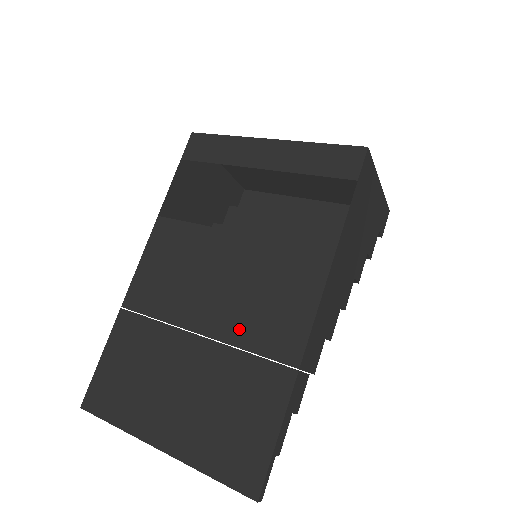
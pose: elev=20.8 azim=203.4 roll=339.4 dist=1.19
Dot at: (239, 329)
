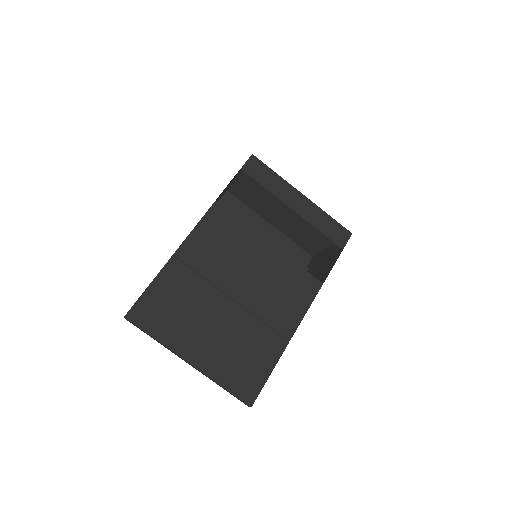
Dot at: (260, 305)
